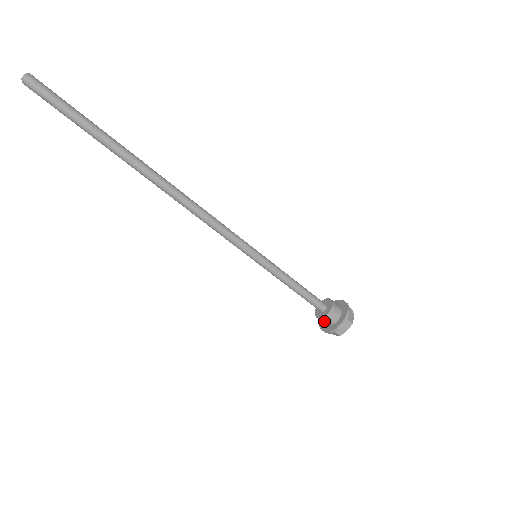
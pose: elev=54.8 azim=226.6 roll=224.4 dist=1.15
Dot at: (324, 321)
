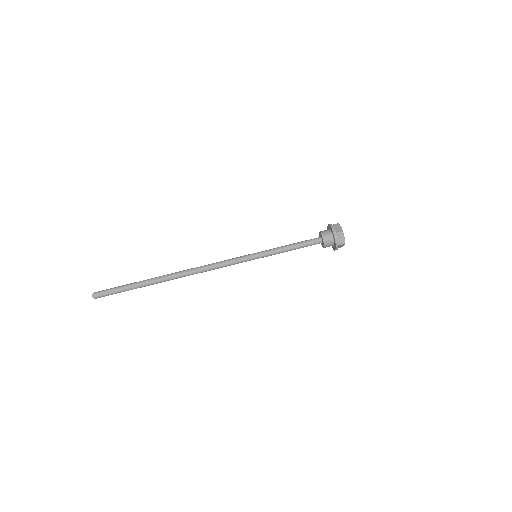
Dot at: (327, 239)
